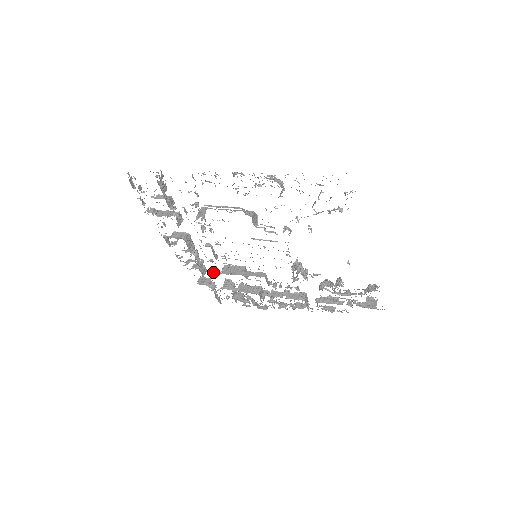
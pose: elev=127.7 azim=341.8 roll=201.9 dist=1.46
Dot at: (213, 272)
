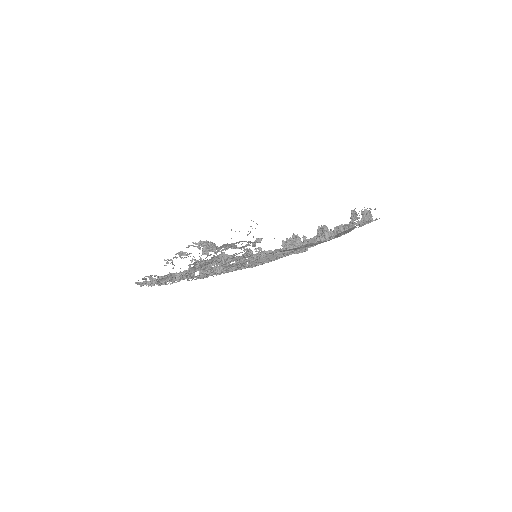
Dot at: occluded
